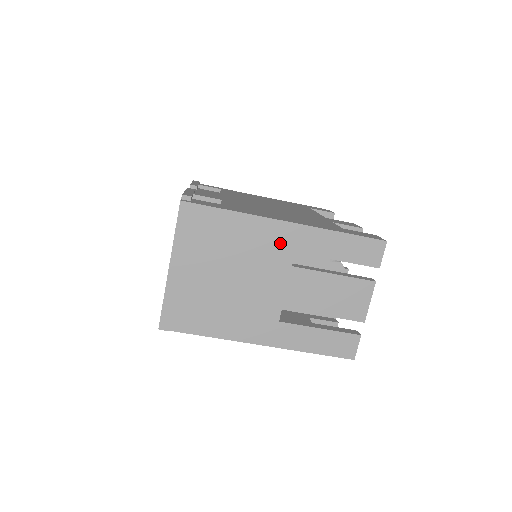
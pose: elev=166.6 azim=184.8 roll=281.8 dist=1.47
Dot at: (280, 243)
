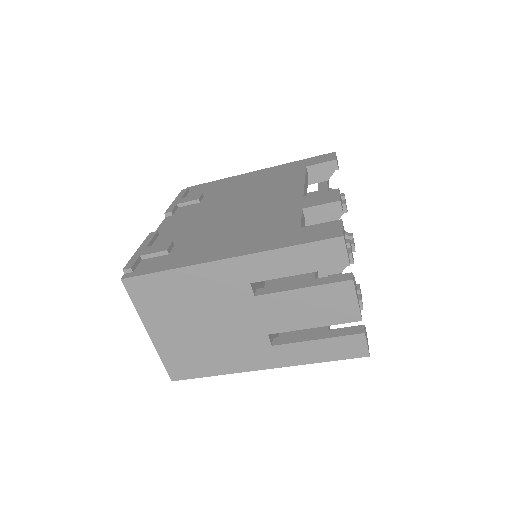
Dot at: (230, 280)
